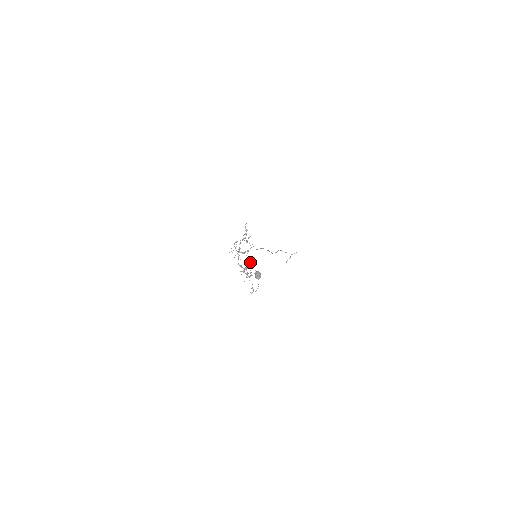
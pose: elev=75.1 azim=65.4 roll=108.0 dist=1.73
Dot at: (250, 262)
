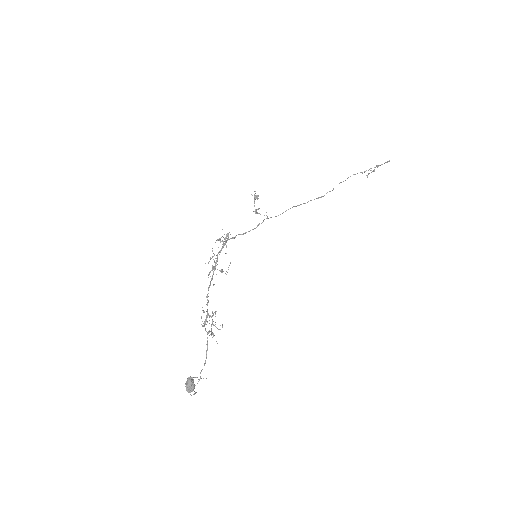
Dot at: occluded
